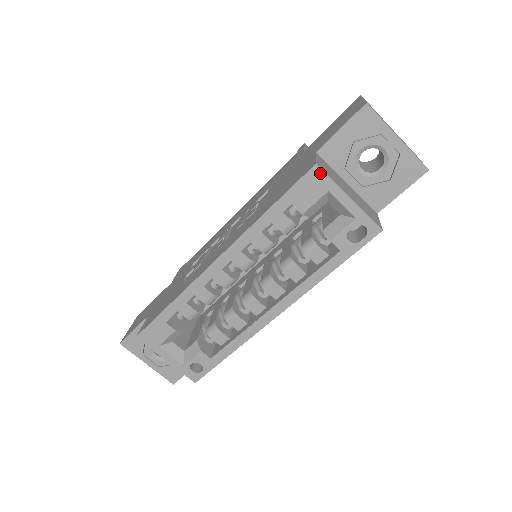
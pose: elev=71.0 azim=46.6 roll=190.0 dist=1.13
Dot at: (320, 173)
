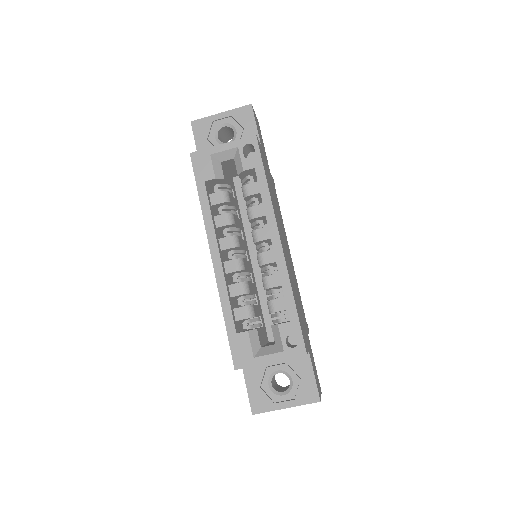
Dot at: (197, 154)
